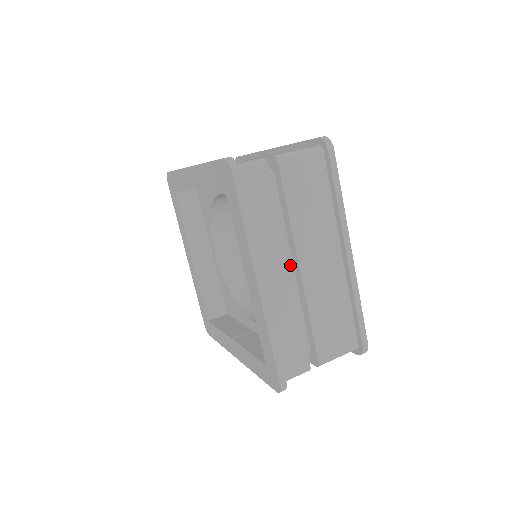
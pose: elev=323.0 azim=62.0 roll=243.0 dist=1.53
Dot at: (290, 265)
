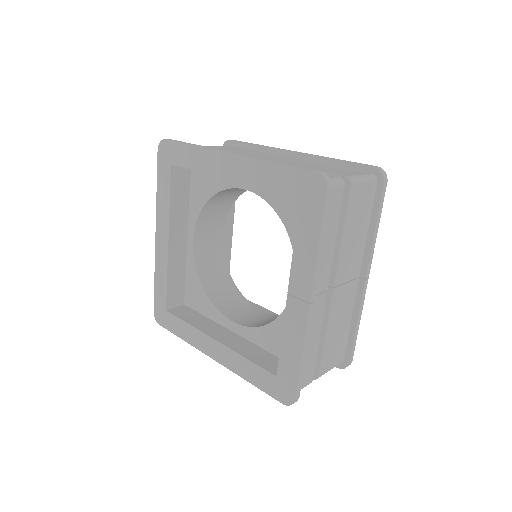
Dot at: occluded
